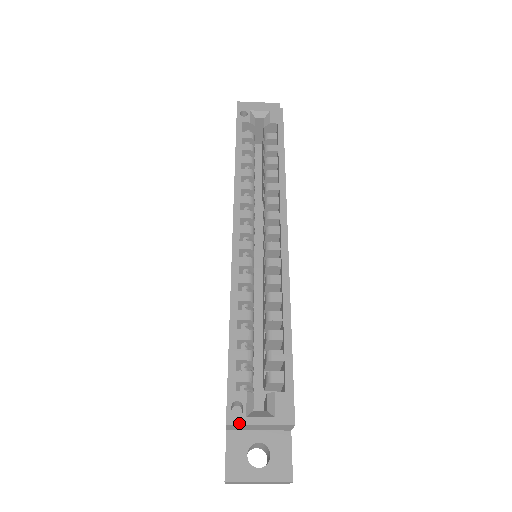
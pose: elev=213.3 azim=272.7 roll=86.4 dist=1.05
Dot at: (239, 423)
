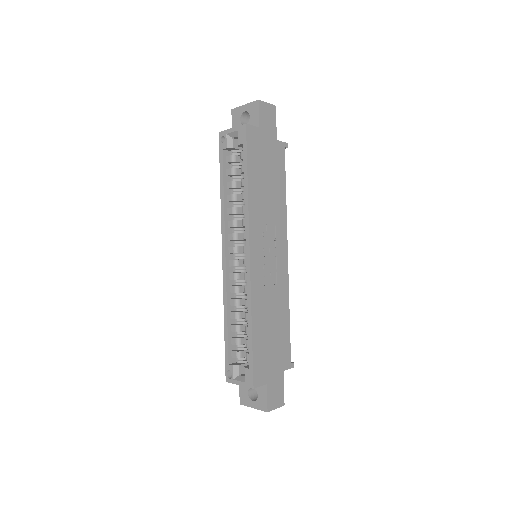
Dot at: (231, 382)
